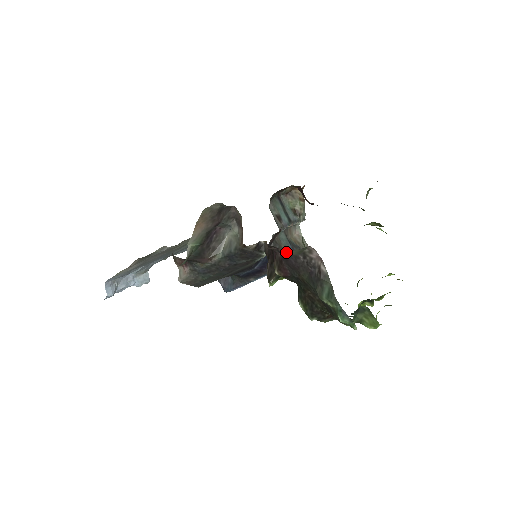
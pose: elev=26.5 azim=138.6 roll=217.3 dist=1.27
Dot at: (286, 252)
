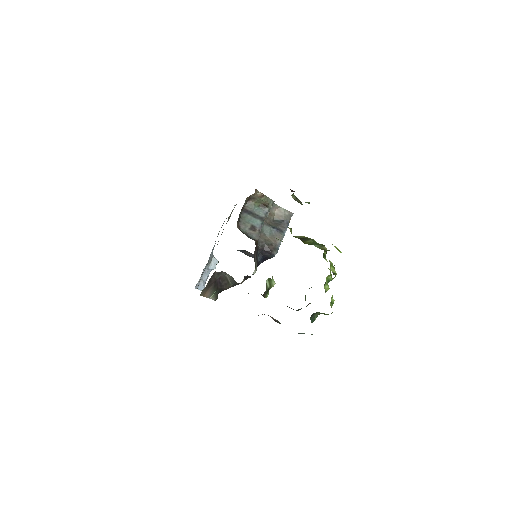
Dot at: (273, 239)
